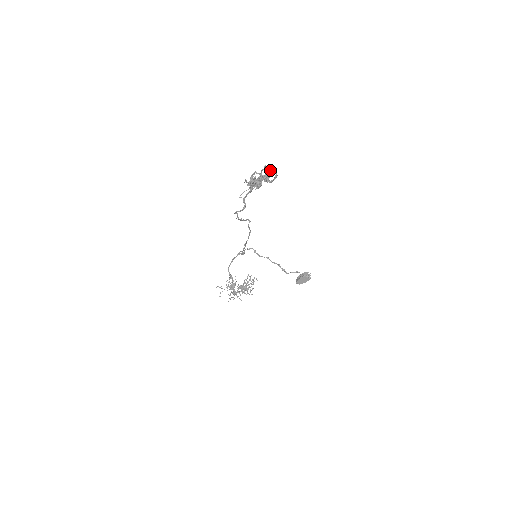
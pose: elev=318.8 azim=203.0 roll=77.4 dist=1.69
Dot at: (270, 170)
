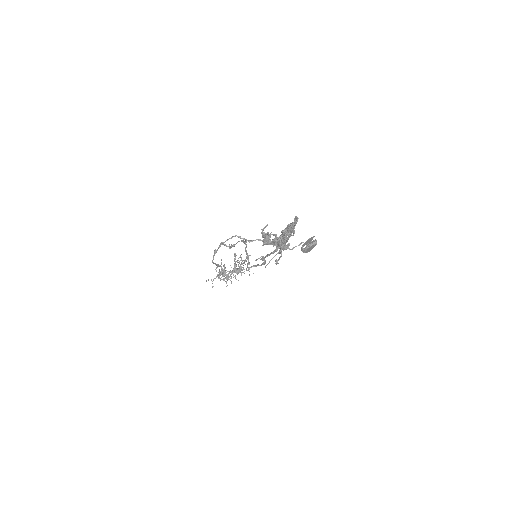
Dot at: (293, 225)
